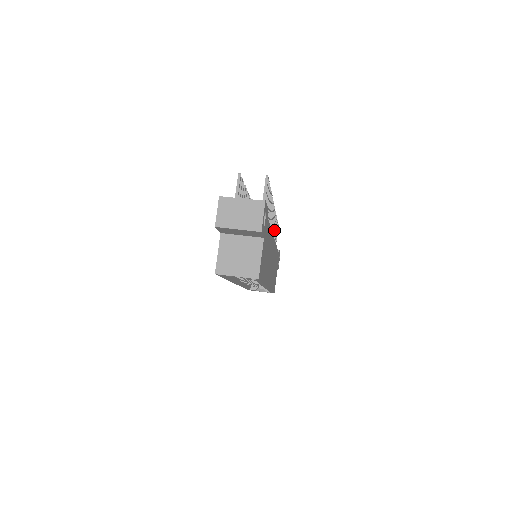
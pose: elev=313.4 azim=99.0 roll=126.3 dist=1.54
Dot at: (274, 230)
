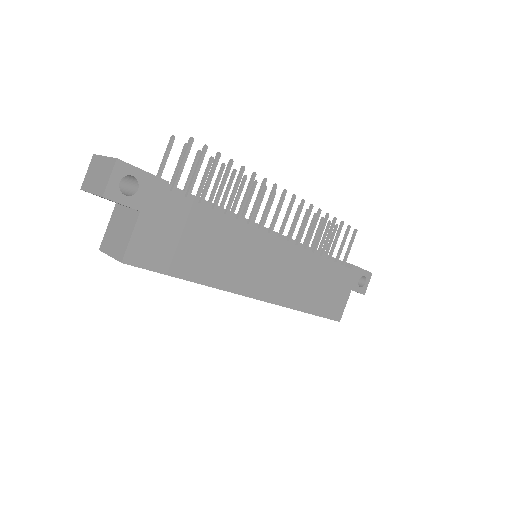
Dot at: (320, 232)
